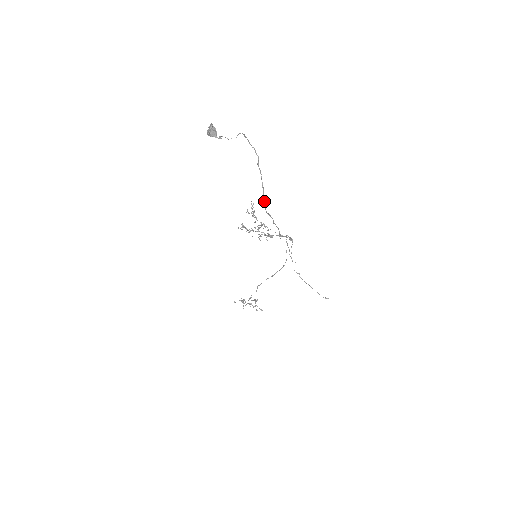
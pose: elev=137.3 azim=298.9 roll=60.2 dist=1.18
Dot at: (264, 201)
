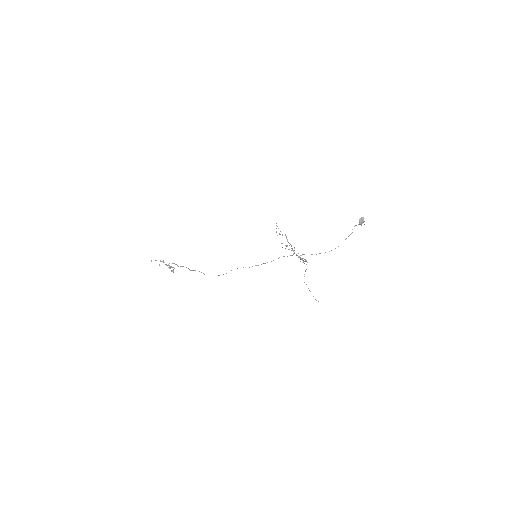
Dot at: occluded
